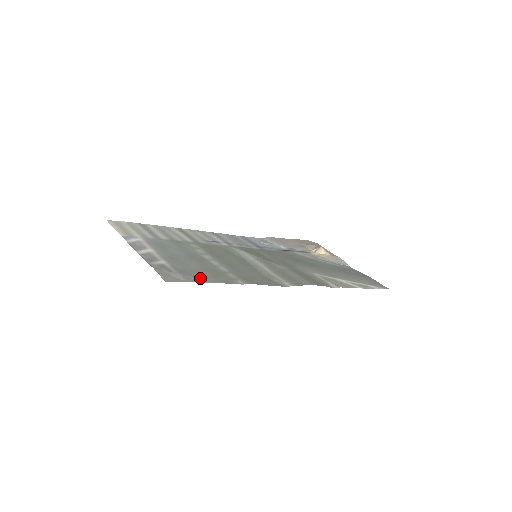
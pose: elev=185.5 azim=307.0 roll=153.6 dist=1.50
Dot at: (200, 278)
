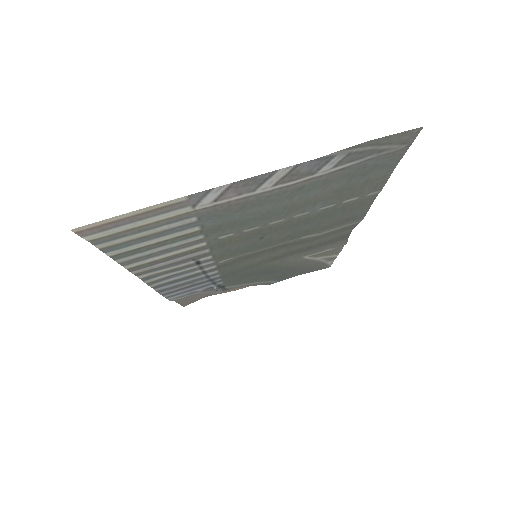
Dot at: (385, 165)
